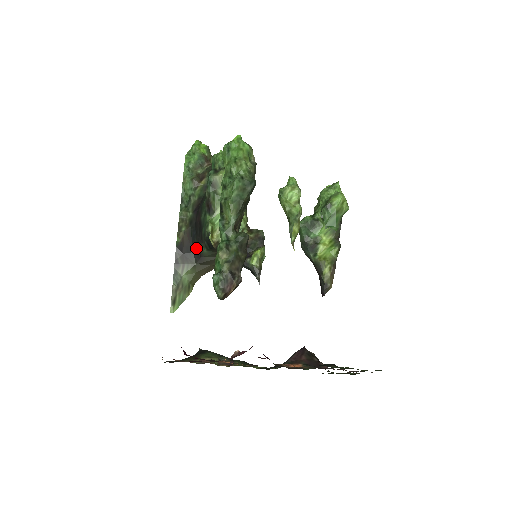
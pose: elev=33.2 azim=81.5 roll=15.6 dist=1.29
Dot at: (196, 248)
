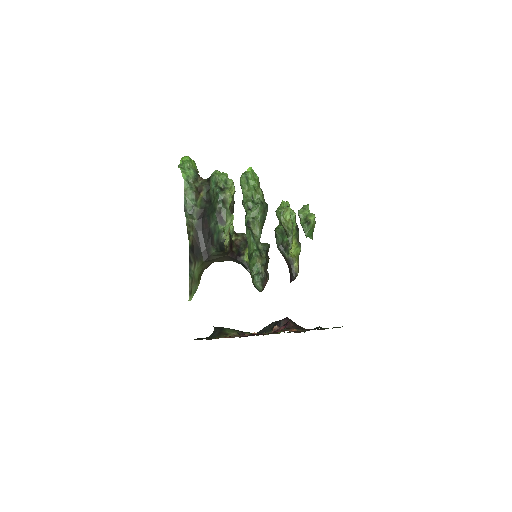
Dot at: (205, 249)
